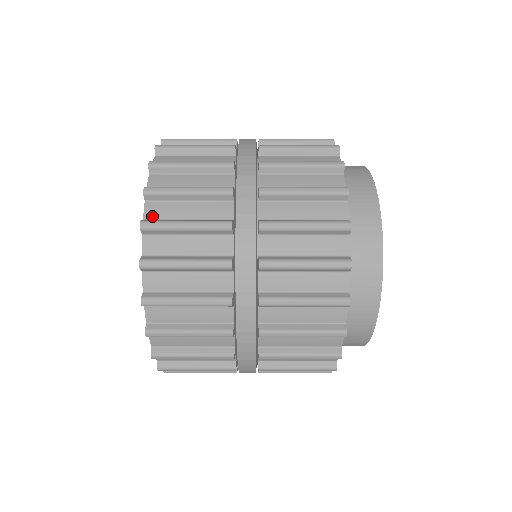
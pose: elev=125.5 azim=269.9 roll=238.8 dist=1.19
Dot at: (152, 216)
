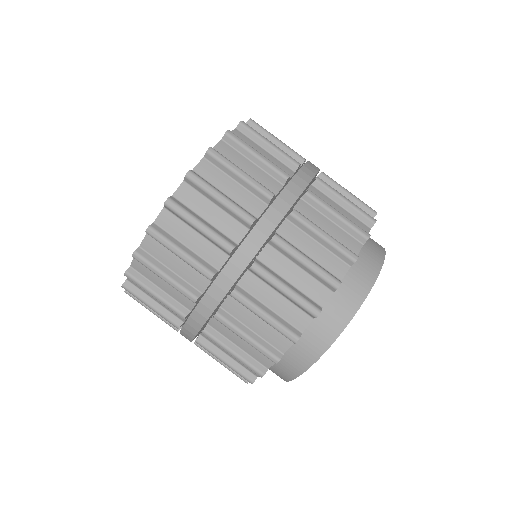
Dot at: (201, 172)
